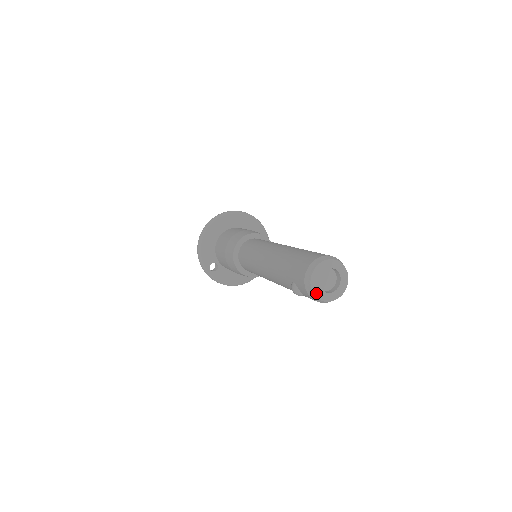
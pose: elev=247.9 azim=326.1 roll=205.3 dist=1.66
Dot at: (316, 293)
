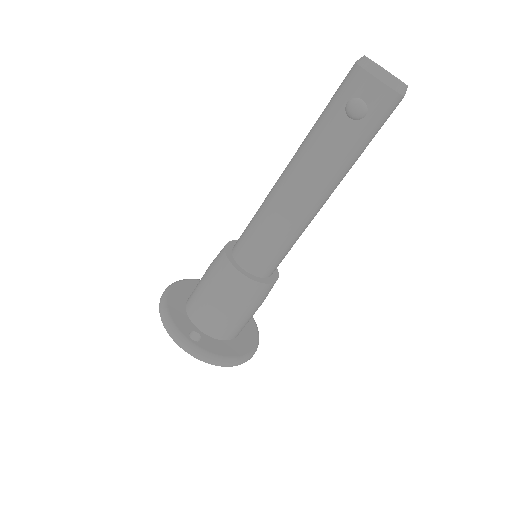
Dot at: (384, 70)
